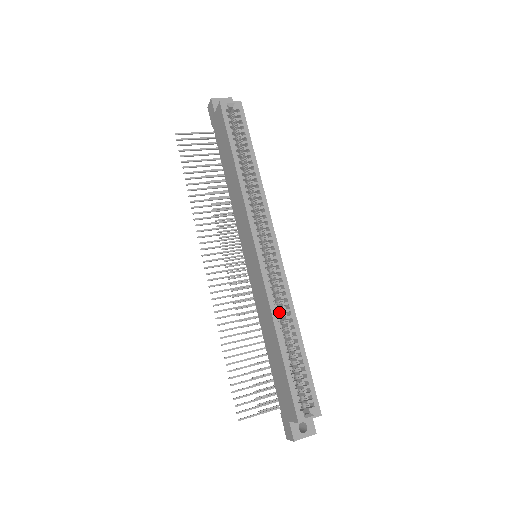
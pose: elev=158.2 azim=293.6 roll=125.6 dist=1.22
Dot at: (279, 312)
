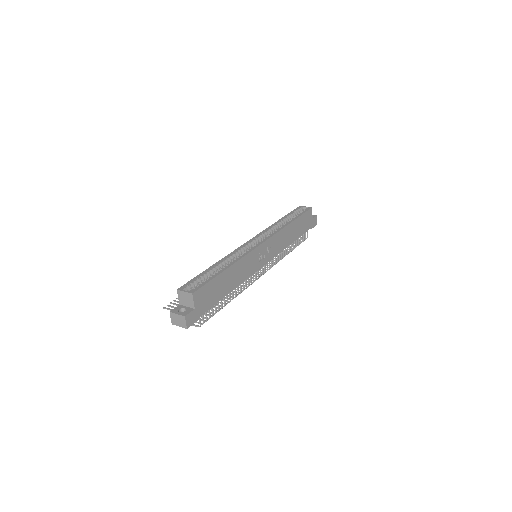
Dot at: (230, 259)
